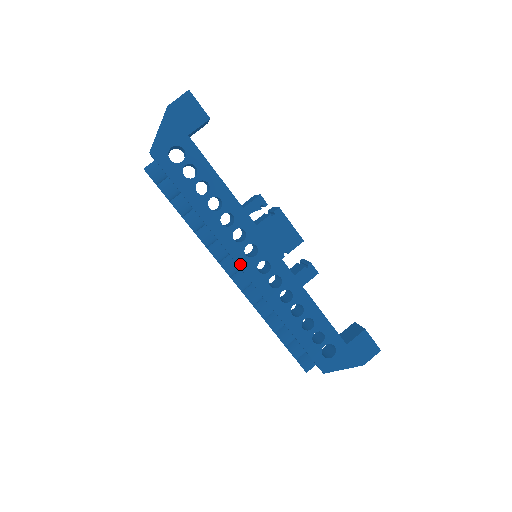
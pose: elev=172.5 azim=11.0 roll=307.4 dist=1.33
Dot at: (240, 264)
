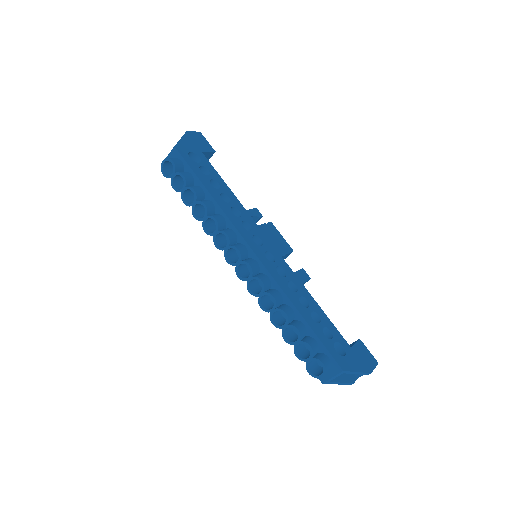
Dot at: (251, 246)
